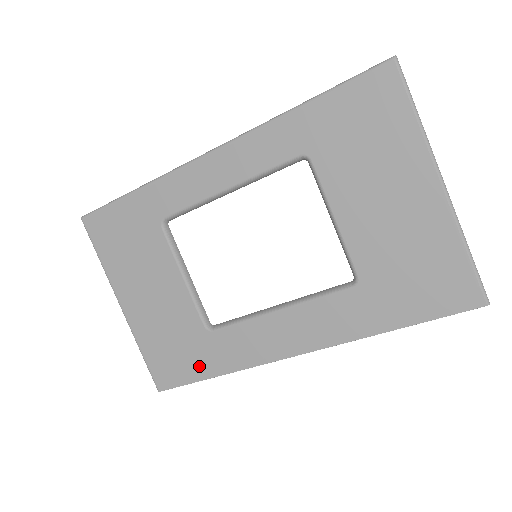
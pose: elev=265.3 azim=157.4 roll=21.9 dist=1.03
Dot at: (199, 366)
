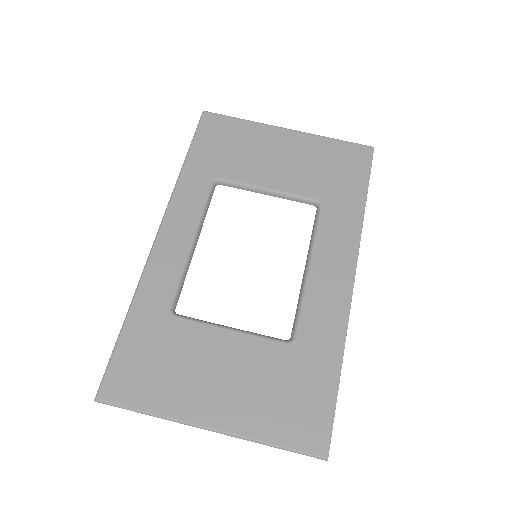
Dot at: (322, 380)
